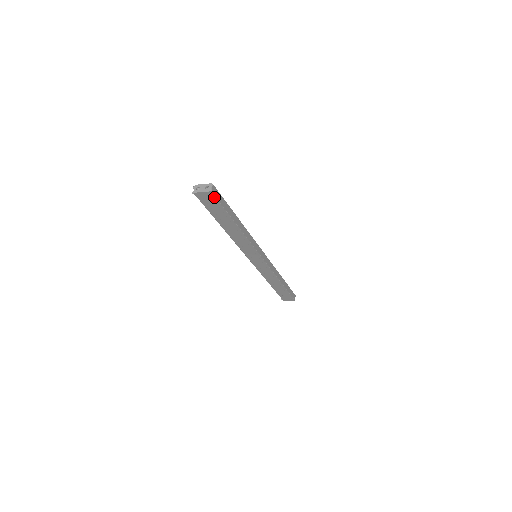
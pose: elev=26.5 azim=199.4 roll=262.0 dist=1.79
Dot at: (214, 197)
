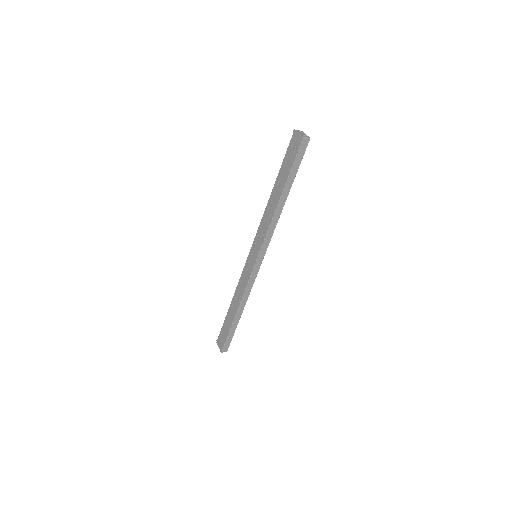
Dot at: (299, 146)
